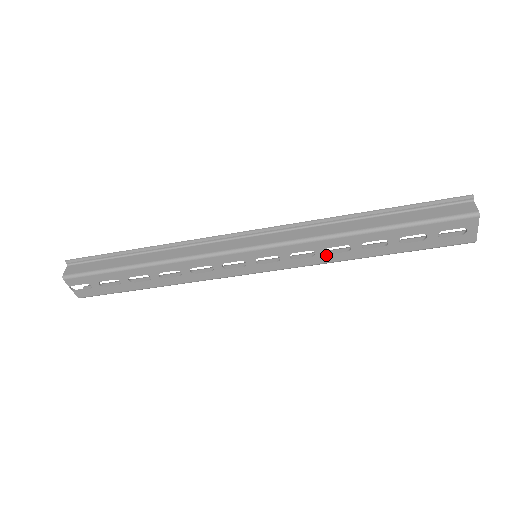
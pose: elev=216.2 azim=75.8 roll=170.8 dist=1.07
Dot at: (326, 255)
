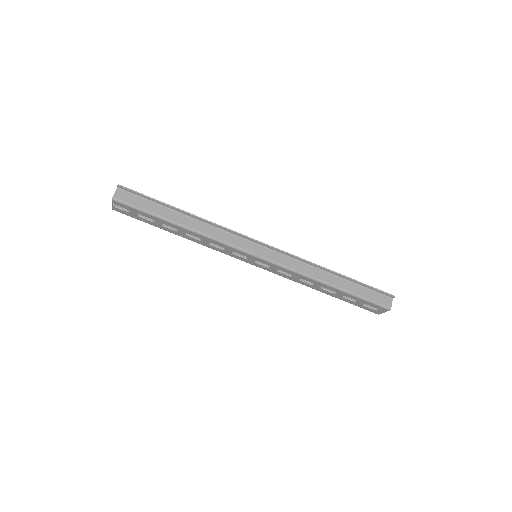
Dot at: (298, 280)
